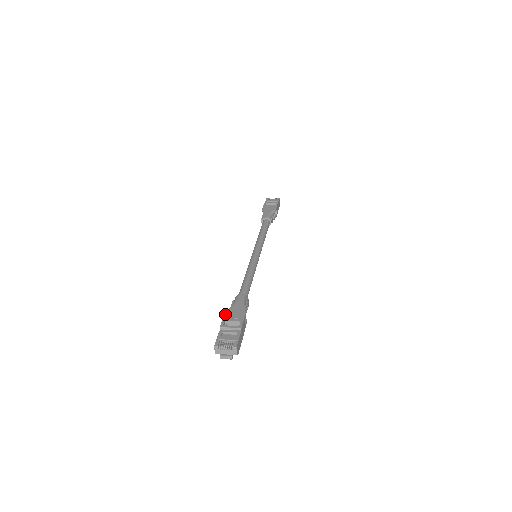
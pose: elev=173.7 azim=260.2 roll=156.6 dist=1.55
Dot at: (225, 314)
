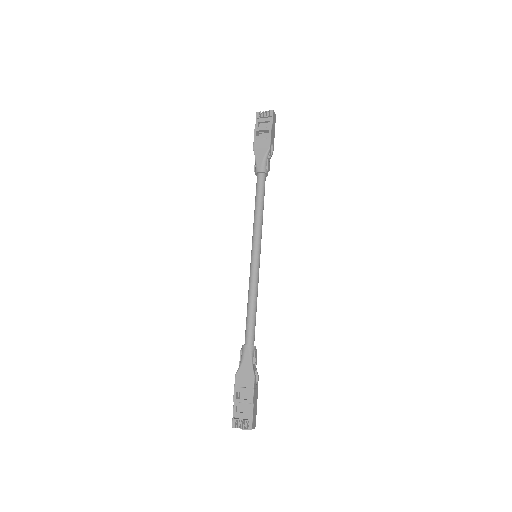
Dot at: (235, 381)
